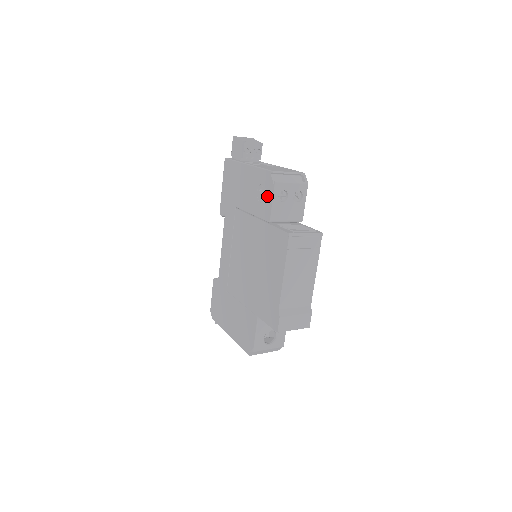
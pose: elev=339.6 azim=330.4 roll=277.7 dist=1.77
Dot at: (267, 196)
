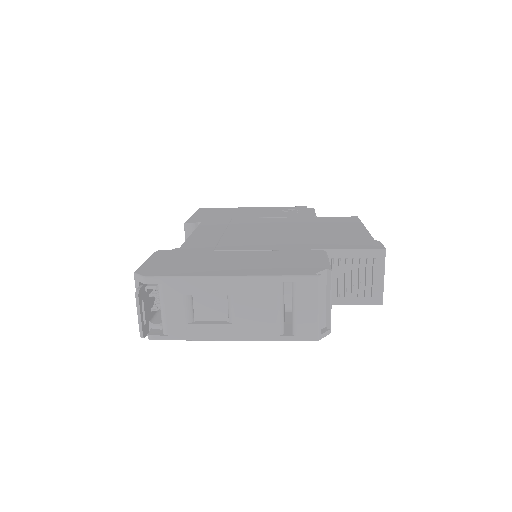
Dot at: (303, 211)
